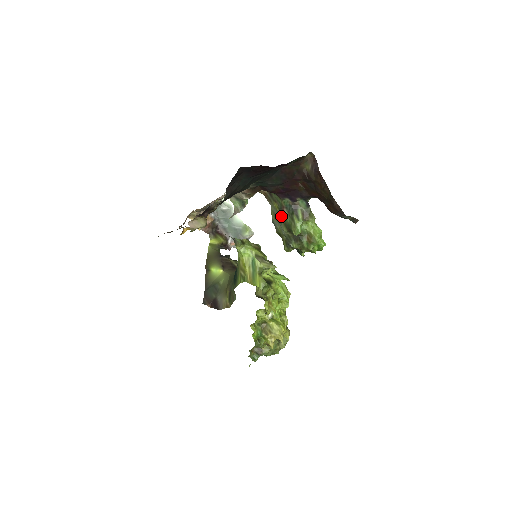
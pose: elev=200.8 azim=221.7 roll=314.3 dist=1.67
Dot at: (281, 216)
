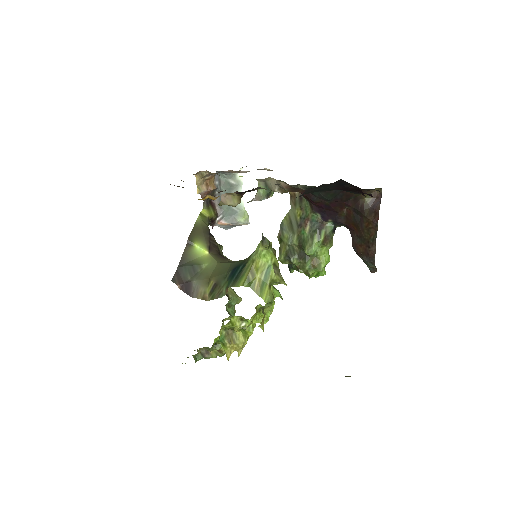
Dot at: (299, 226)
